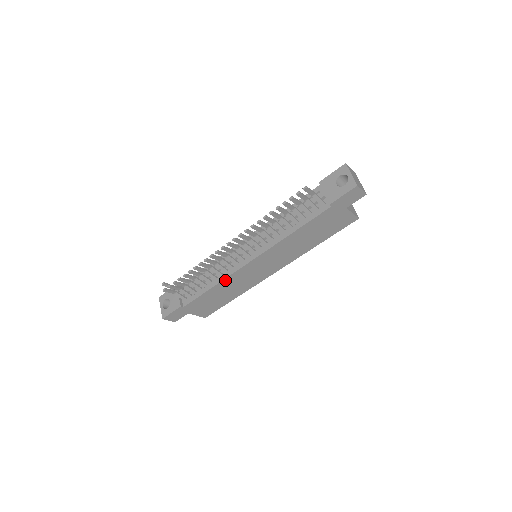
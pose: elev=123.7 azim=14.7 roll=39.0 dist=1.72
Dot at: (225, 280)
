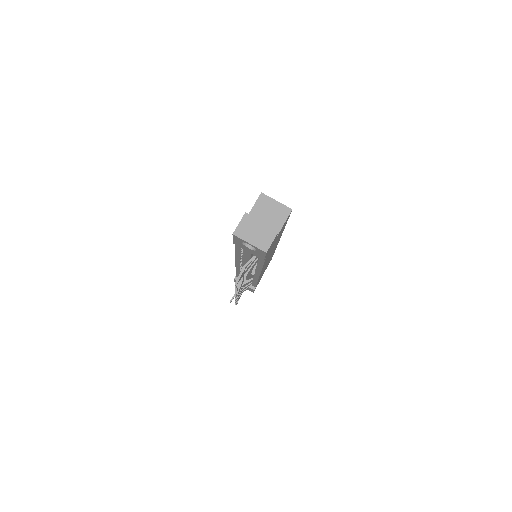
Dot at: occluded
